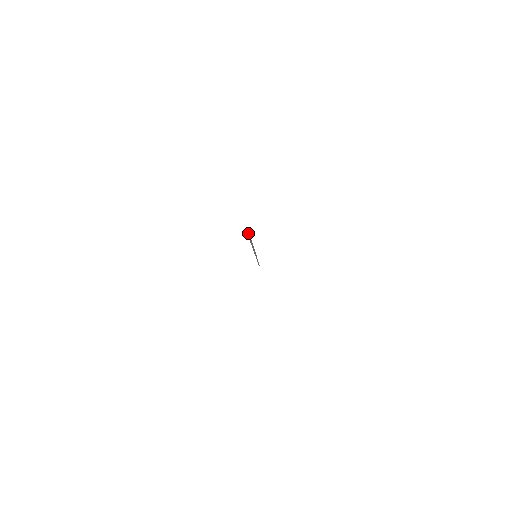
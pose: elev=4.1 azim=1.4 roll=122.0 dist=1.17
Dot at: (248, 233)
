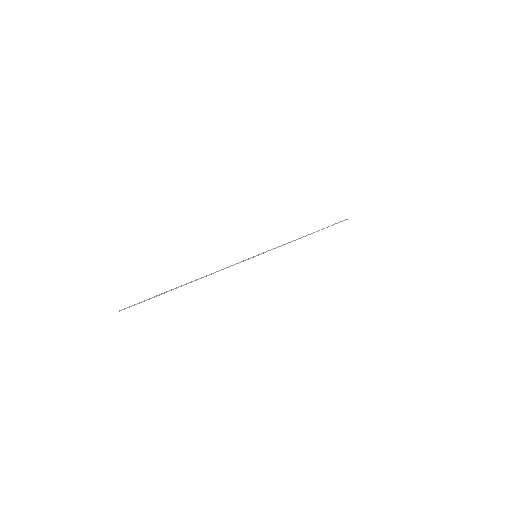
Dot at: (119, 311)
